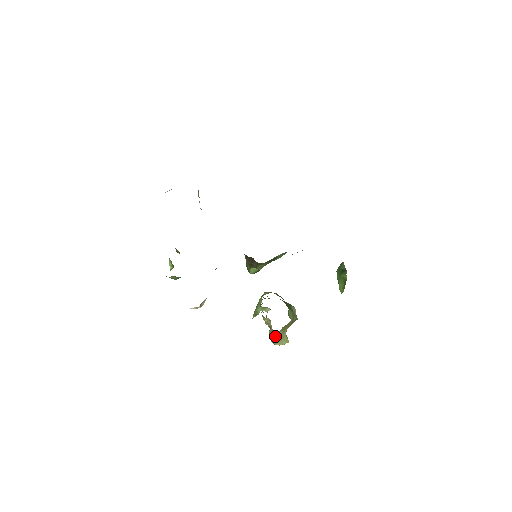
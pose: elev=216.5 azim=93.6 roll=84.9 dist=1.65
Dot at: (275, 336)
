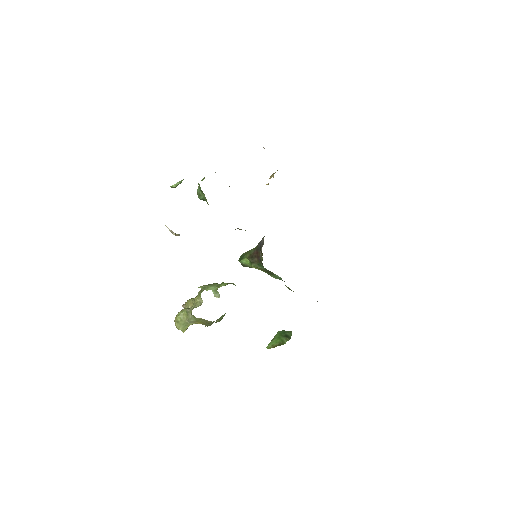
Dot at: (184, 317)
